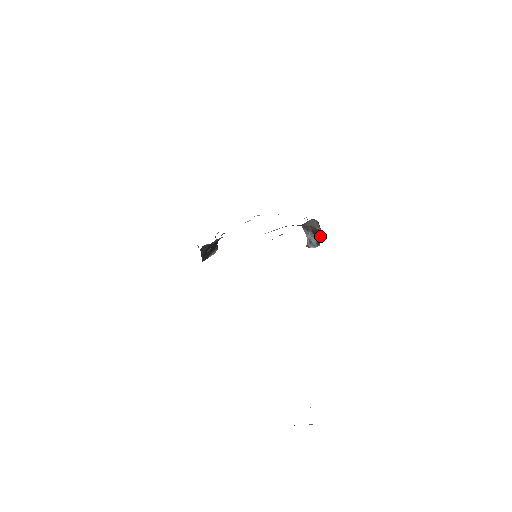
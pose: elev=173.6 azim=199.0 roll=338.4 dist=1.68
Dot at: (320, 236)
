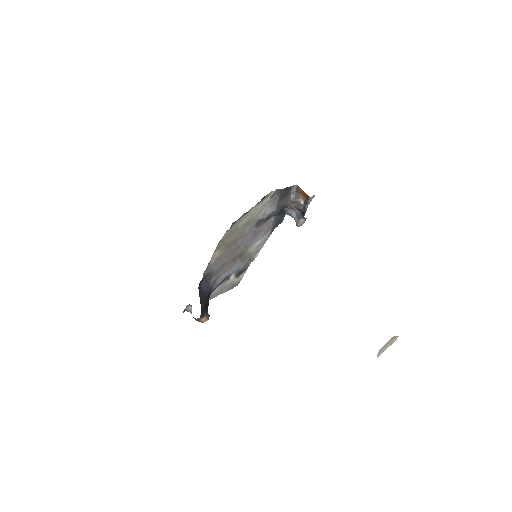
Dot at: (303, 210)
